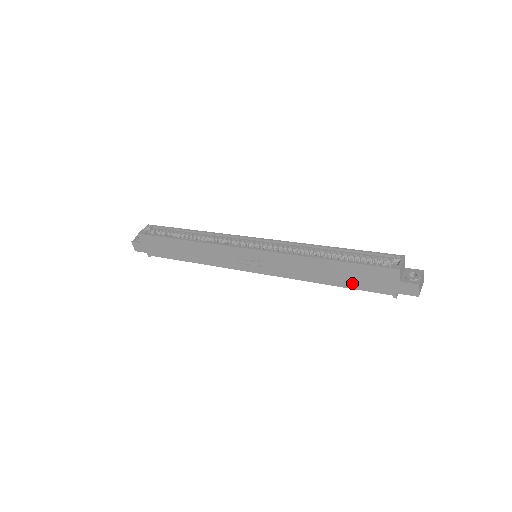
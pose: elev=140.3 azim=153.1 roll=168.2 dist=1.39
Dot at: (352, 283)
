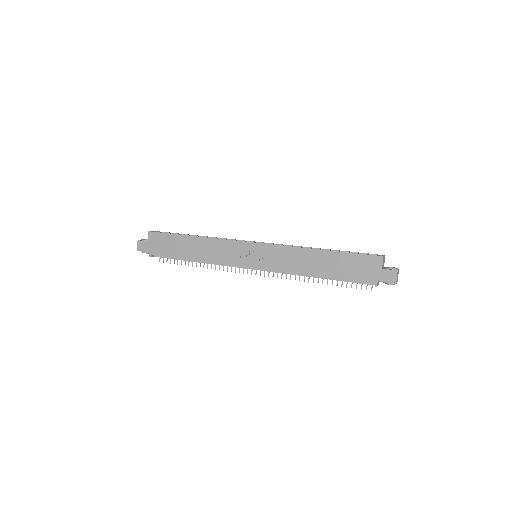
Dot at: (341, 273)
